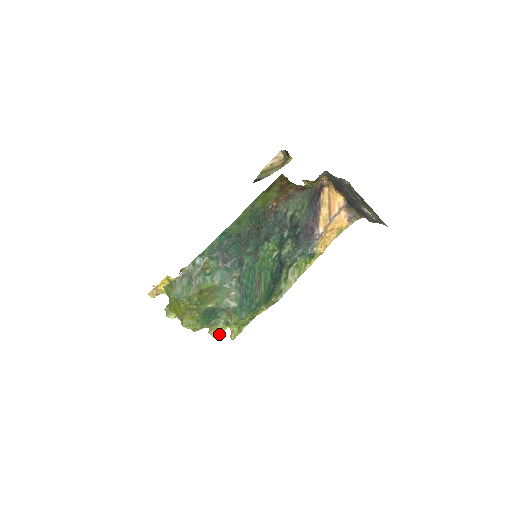
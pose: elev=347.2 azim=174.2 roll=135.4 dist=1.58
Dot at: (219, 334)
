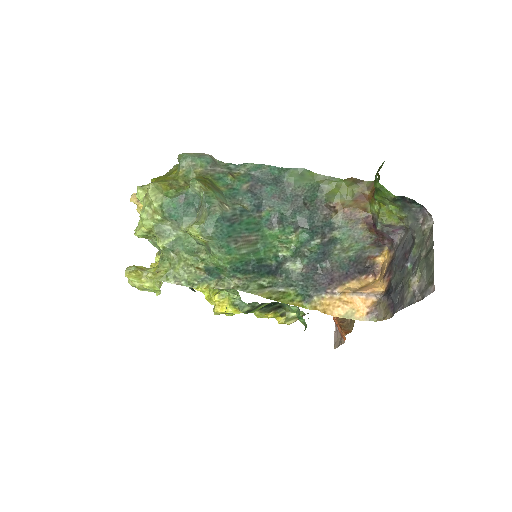
Dot at: (134, 276)
